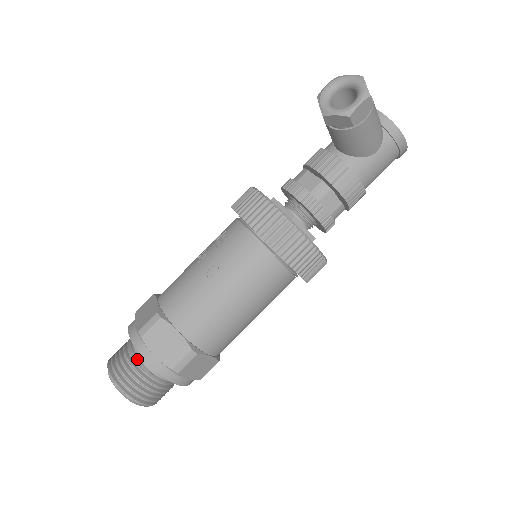
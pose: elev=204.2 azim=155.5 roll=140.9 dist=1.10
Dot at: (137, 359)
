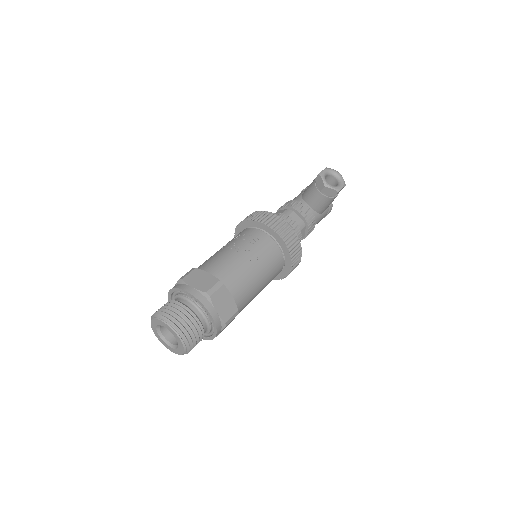
Dot at: (195, 314)
